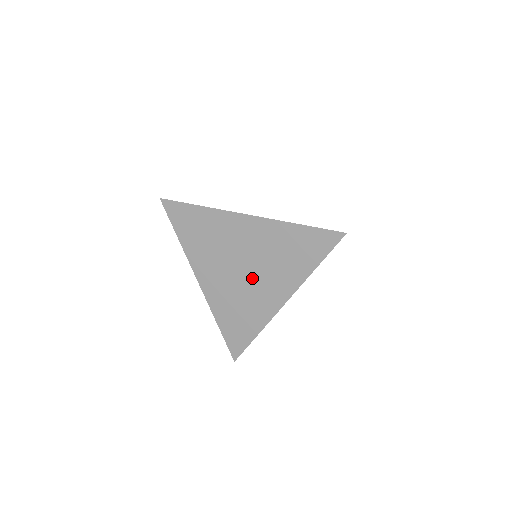
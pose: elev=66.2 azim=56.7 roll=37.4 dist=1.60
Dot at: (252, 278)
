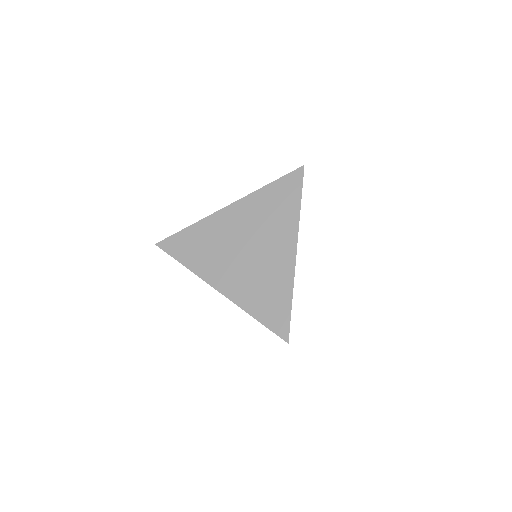
Dot at: (258, 251)
